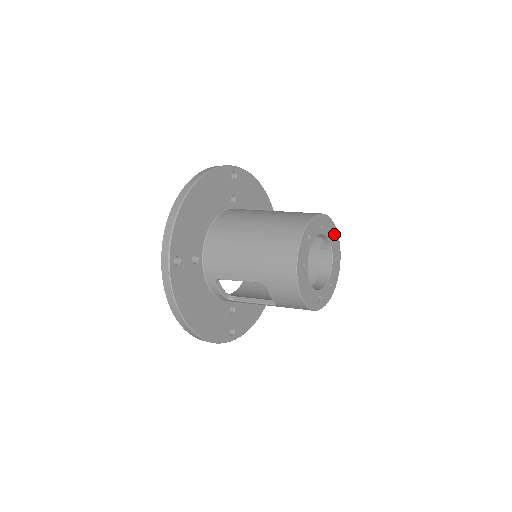
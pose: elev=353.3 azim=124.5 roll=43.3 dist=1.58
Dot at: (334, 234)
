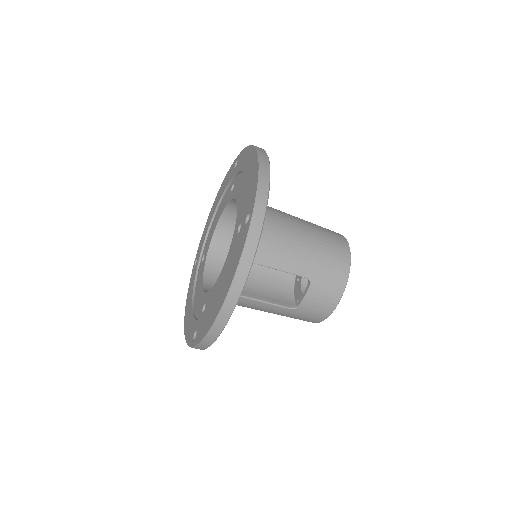
Dot at: occluded
